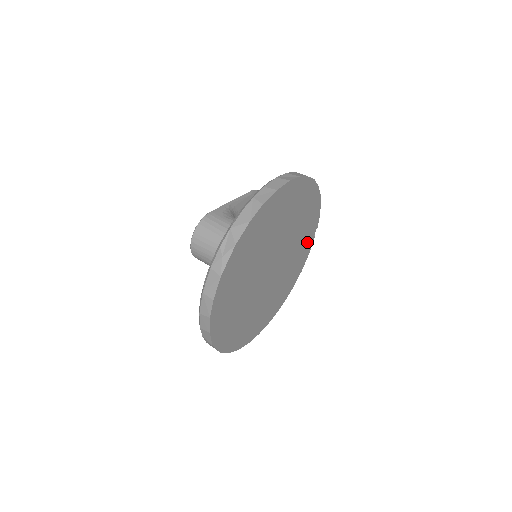
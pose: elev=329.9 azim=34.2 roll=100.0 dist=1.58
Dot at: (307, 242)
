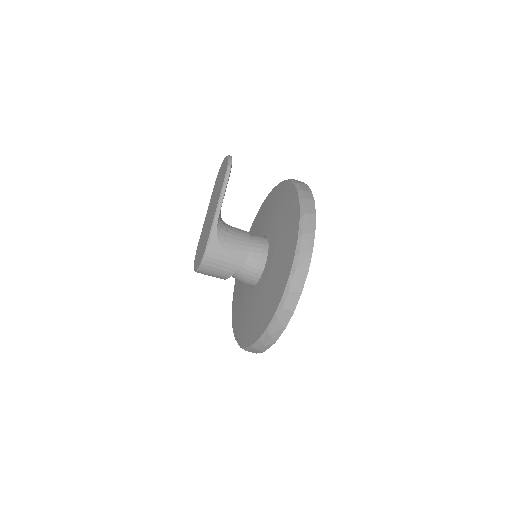
Dot at: occluded
